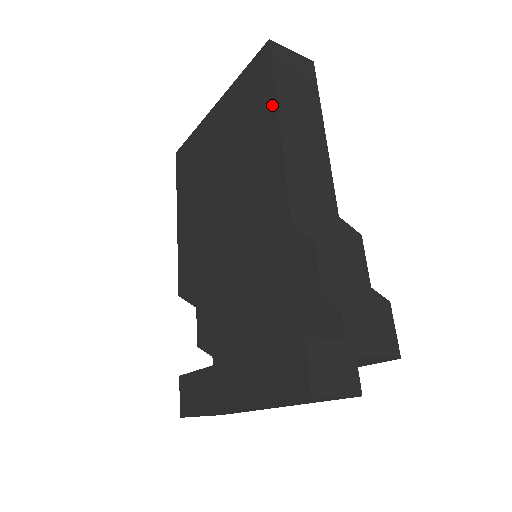
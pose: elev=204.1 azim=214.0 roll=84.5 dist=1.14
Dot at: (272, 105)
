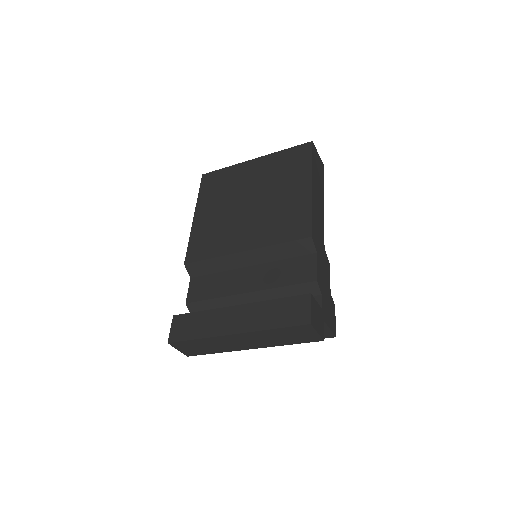
Dot at: (308, 174)
